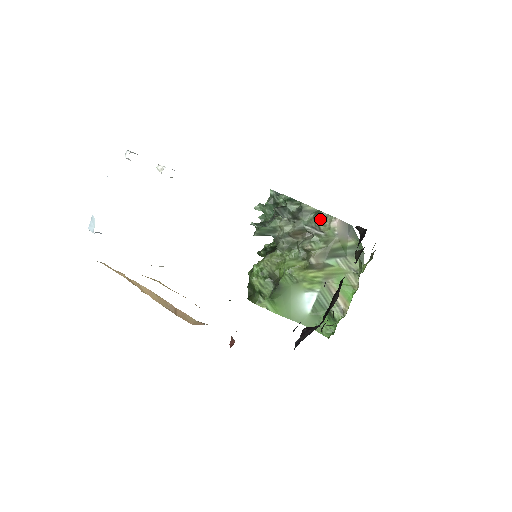
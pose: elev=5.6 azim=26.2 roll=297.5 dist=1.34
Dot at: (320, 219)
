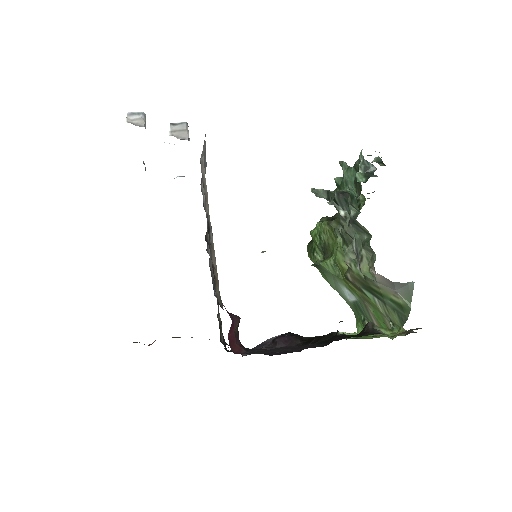
Dot at: (368, 250)
